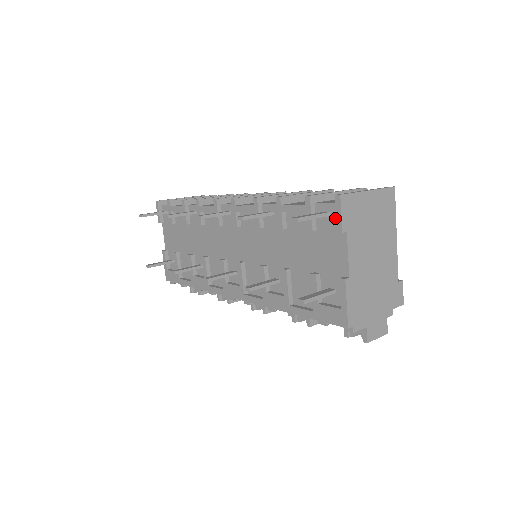
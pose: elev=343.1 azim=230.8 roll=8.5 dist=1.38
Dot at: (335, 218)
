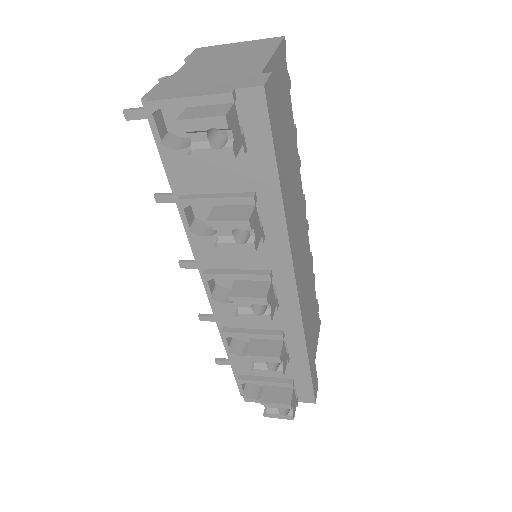
Dot at: occluded
